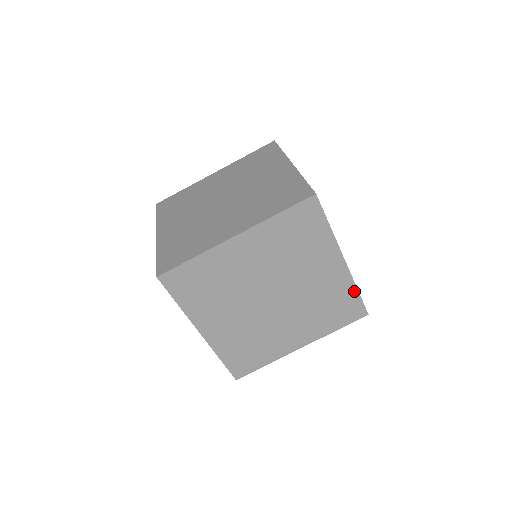
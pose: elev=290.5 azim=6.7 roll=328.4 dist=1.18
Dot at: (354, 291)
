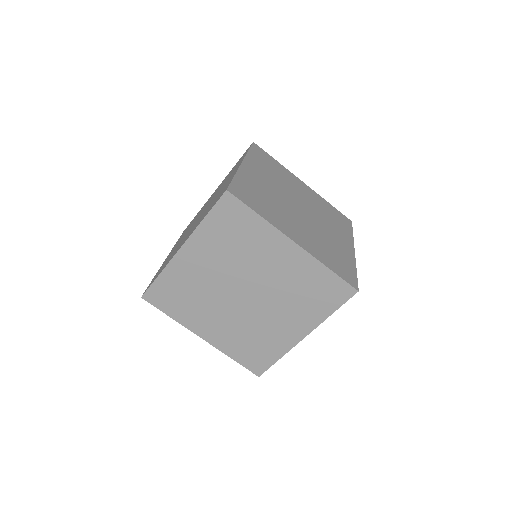
Dot at: (278, 356)
